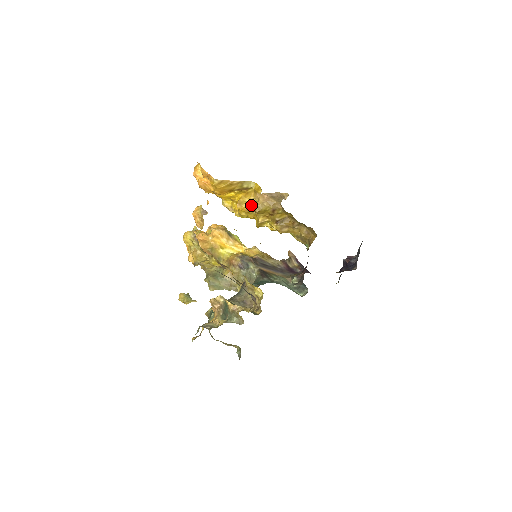
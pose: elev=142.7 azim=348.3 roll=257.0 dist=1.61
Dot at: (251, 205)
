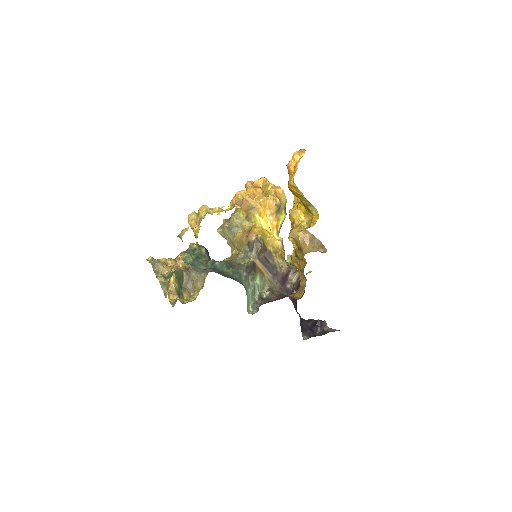
Dot at: (298, 223)
